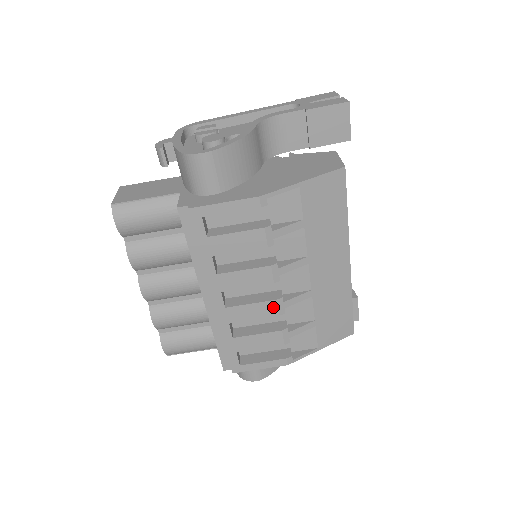
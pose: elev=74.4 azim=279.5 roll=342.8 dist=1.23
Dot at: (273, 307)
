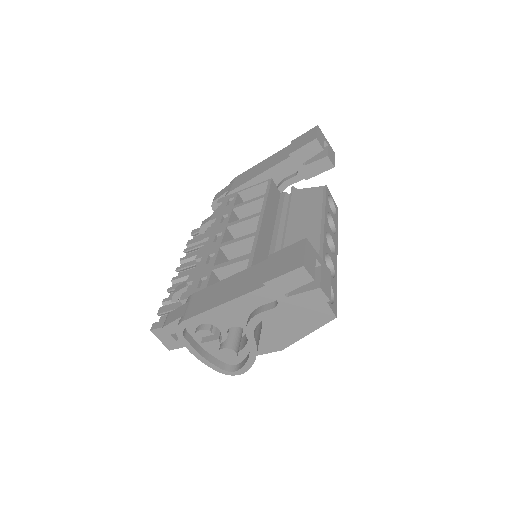
Dot at: occluded
